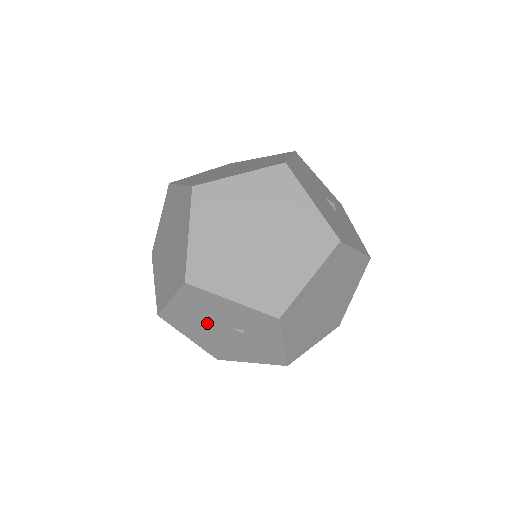
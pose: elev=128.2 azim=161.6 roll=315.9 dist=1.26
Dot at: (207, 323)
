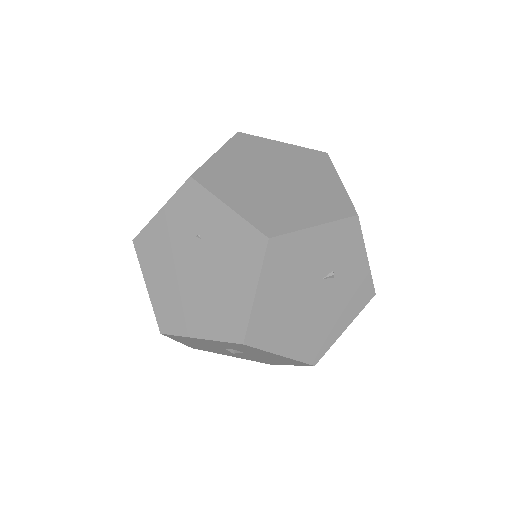
Dot at: (297, 298)
